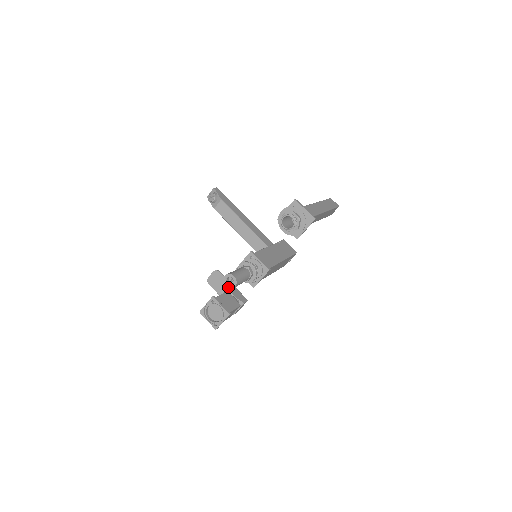
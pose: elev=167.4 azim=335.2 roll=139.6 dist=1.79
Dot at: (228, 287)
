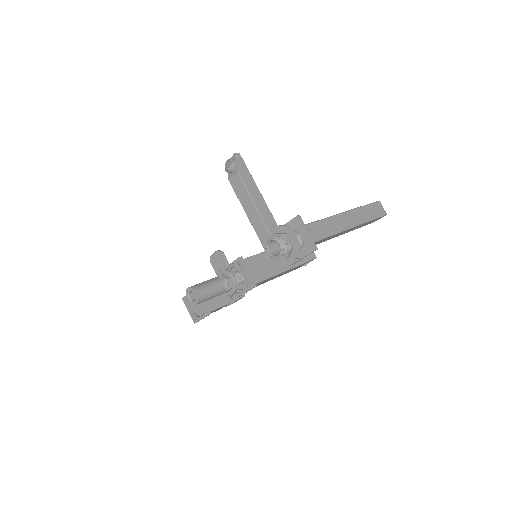
Dot at: (189, 302)
